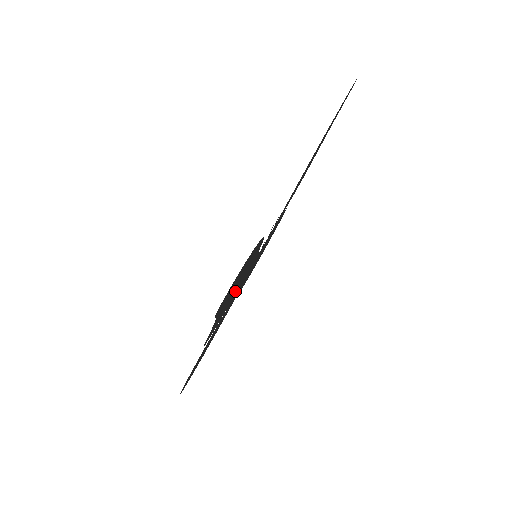
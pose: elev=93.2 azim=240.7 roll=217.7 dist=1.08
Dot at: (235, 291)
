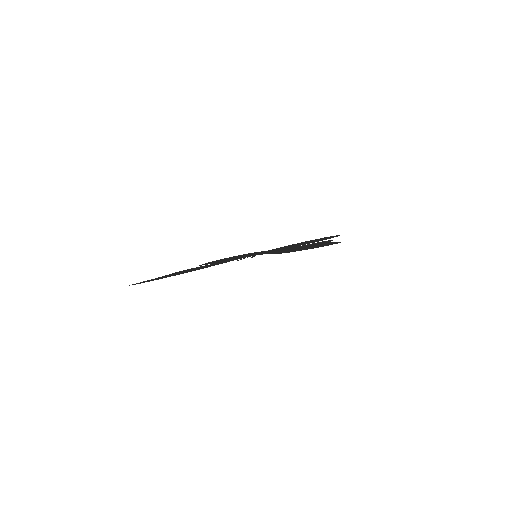
Dot at: occluded
